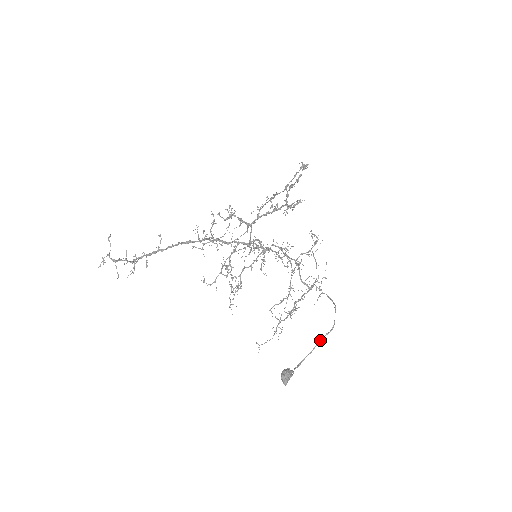
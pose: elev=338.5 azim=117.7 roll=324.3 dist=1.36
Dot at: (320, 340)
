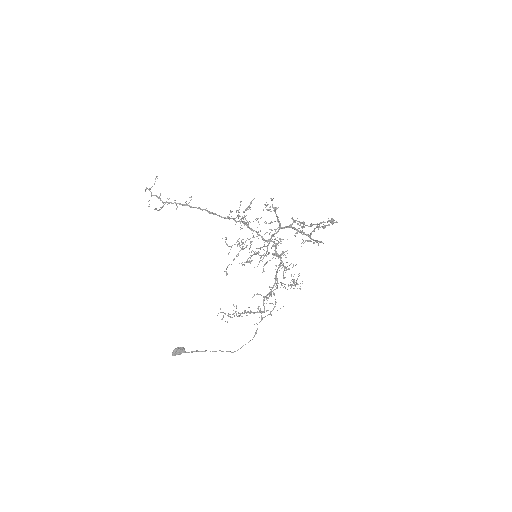
Dot at: occluded
